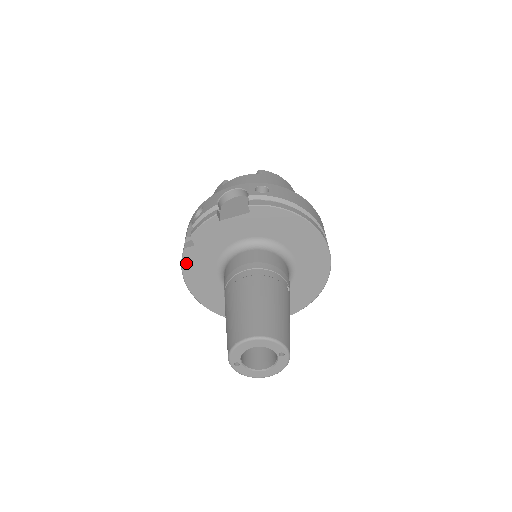
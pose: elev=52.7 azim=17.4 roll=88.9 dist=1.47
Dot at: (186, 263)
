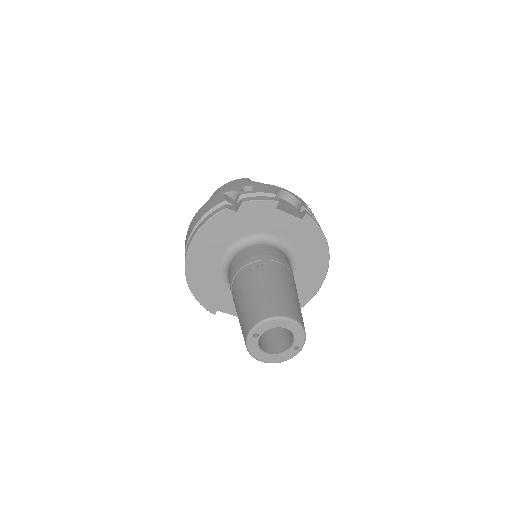
Dot at: (214, 221)
